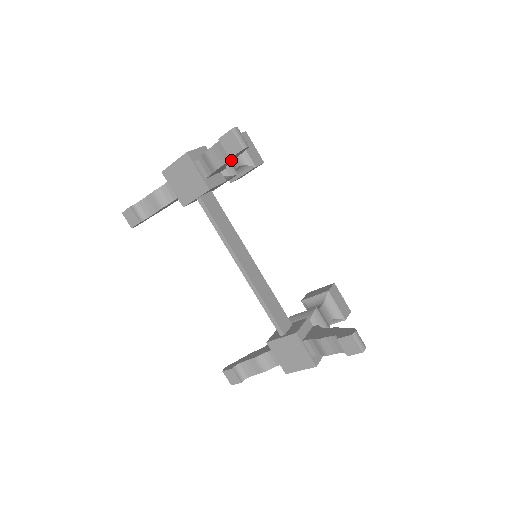
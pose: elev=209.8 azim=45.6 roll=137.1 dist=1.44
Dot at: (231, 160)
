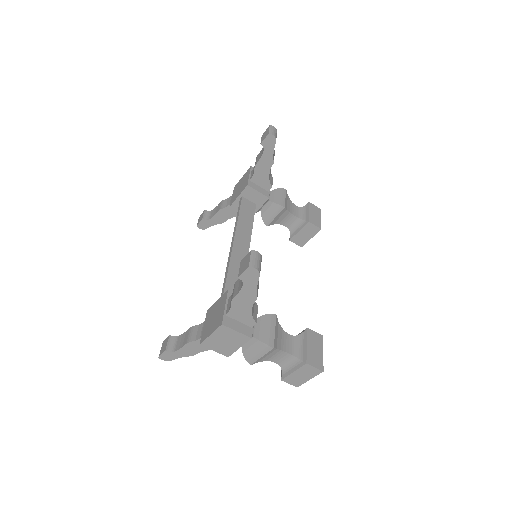
Dot at: (267, 159)
